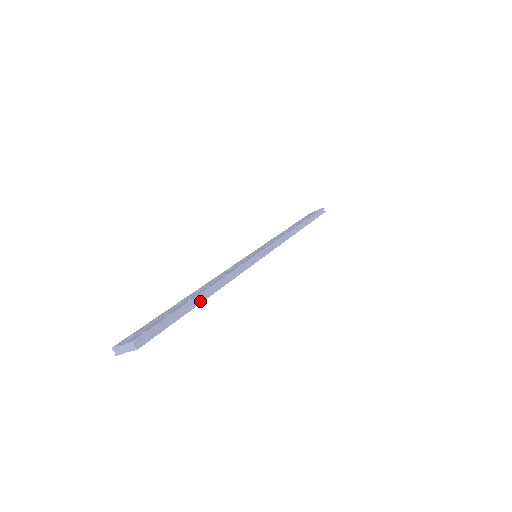
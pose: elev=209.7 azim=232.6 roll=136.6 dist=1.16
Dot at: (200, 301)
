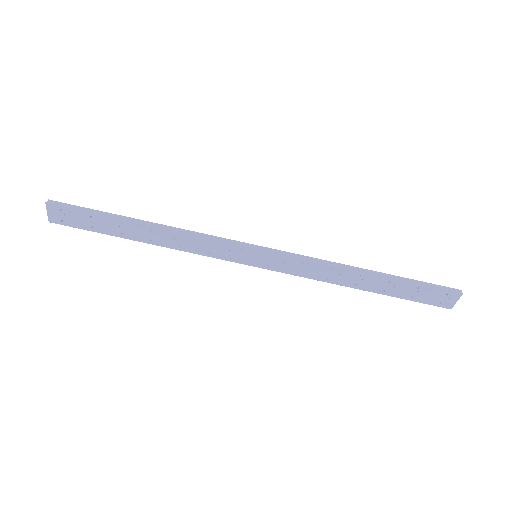
Dot at: (128, 220)
